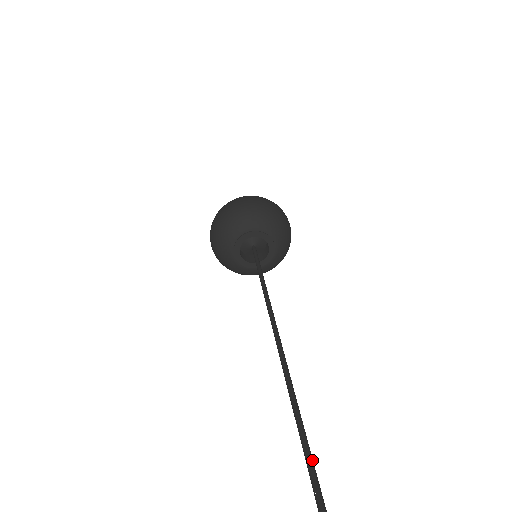
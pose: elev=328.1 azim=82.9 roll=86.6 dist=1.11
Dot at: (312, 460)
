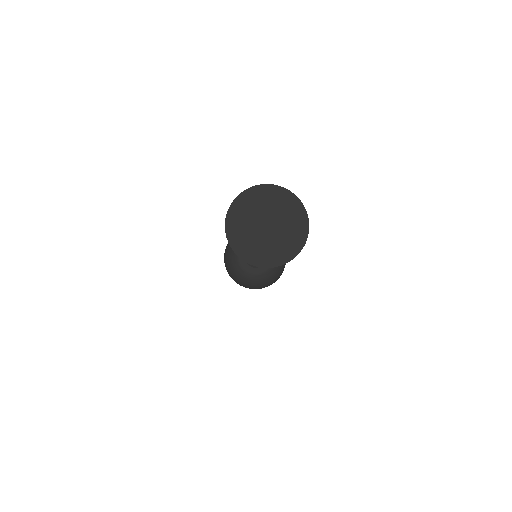
Dot at: occluded
